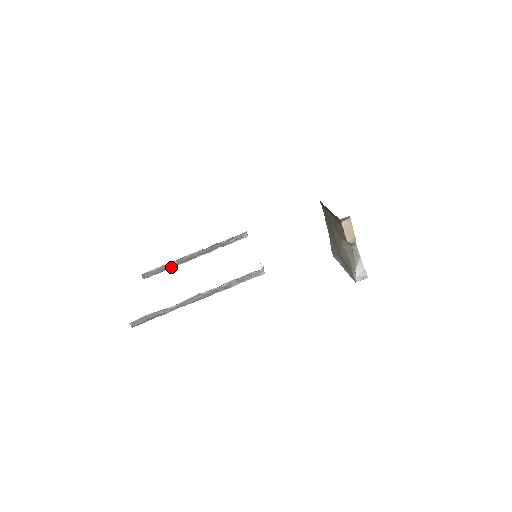
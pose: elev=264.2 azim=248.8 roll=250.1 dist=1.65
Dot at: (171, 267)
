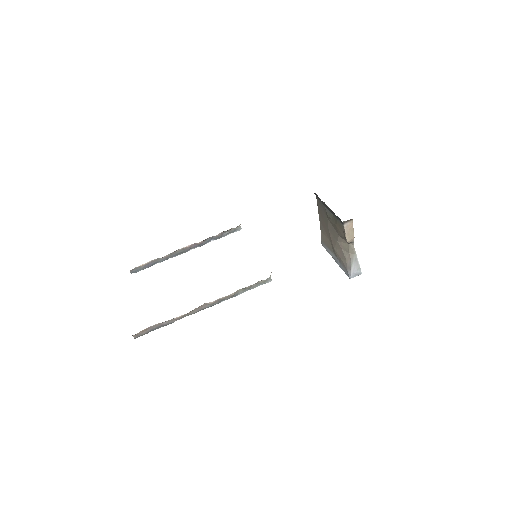
Dot at: (161, 261)
